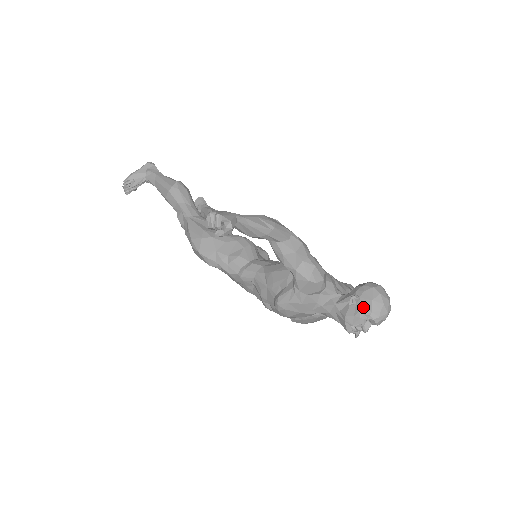
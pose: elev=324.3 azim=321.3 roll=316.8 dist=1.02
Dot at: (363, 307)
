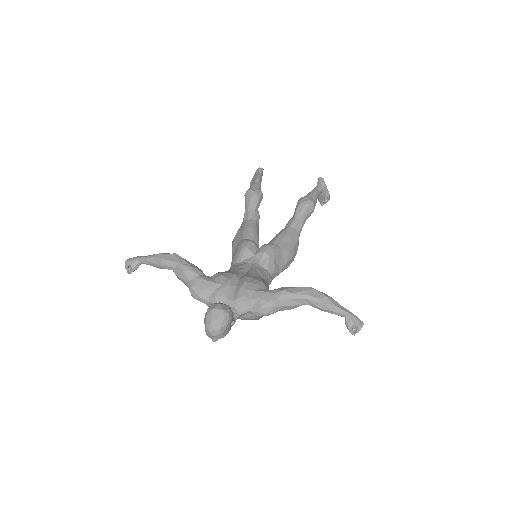
Dot at: occluded
